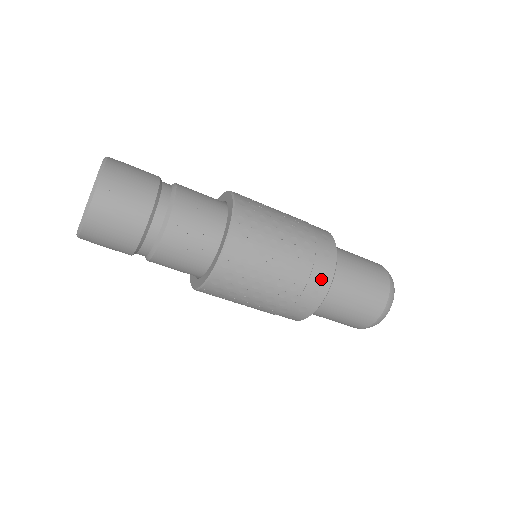
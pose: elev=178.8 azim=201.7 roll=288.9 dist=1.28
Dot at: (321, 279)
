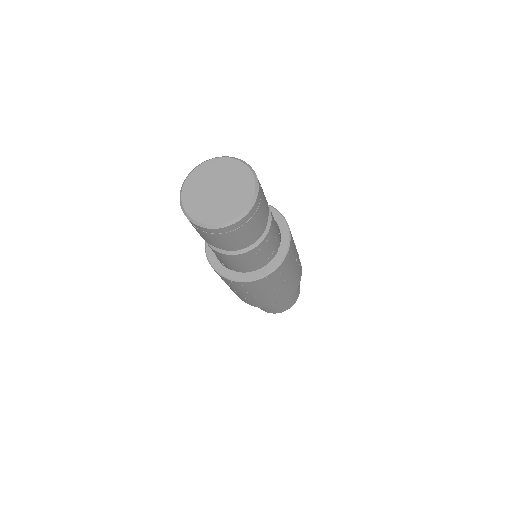
Dot at: (289, 294)
